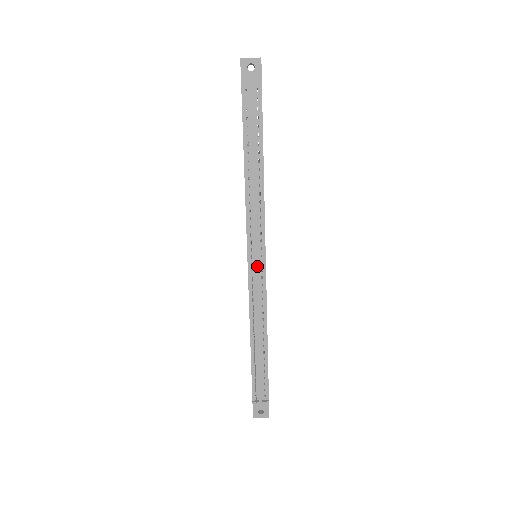
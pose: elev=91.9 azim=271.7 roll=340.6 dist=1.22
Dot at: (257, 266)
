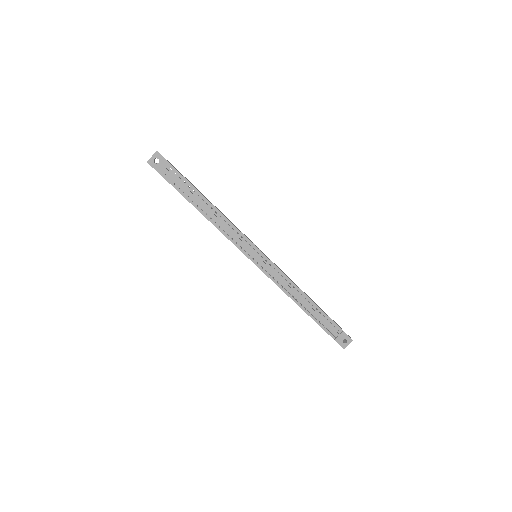
Dot at: (261, 261)
